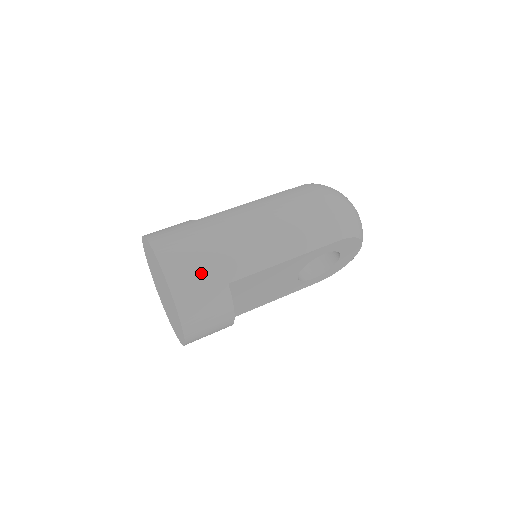
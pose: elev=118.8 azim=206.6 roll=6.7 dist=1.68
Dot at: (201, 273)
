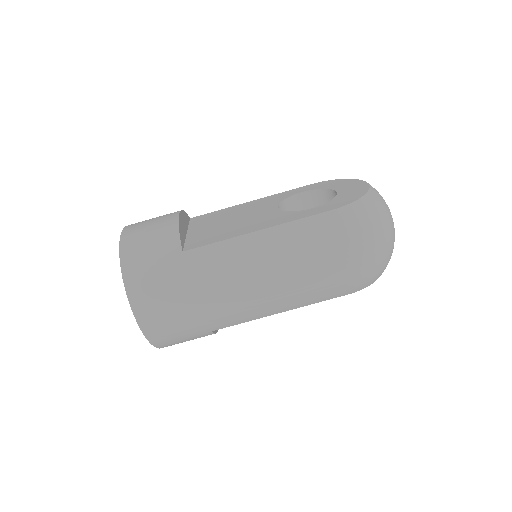
Dot at: (182, 329)
